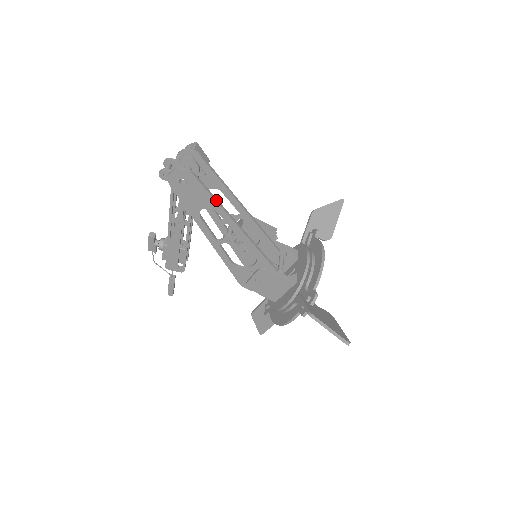
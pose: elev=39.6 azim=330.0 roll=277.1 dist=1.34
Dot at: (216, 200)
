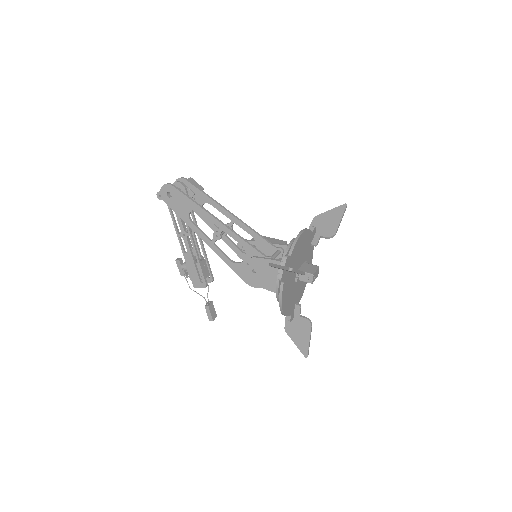
Dot at: (194, 201)
